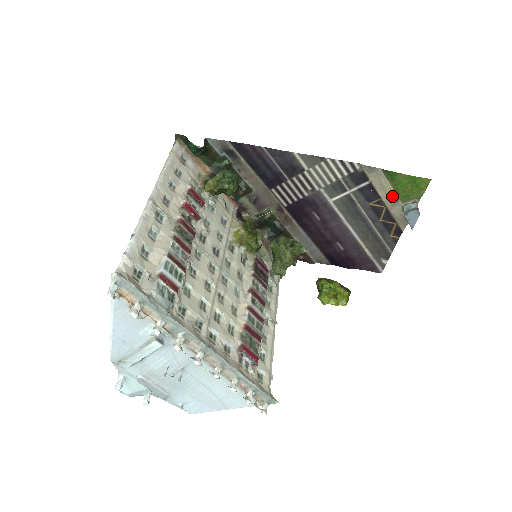
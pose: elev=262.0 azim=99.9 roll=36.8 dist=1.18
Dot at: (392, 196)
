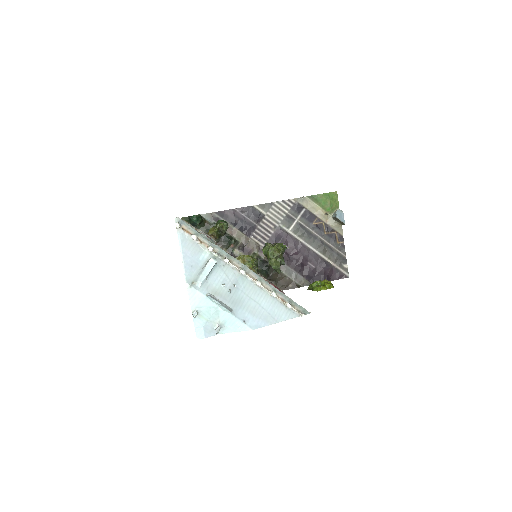
Dot at: (322, 212)
